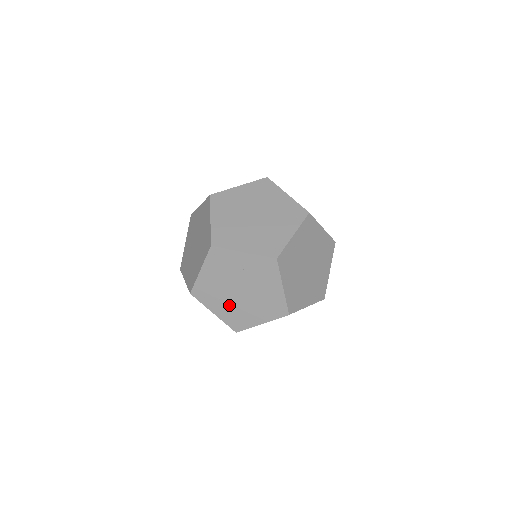
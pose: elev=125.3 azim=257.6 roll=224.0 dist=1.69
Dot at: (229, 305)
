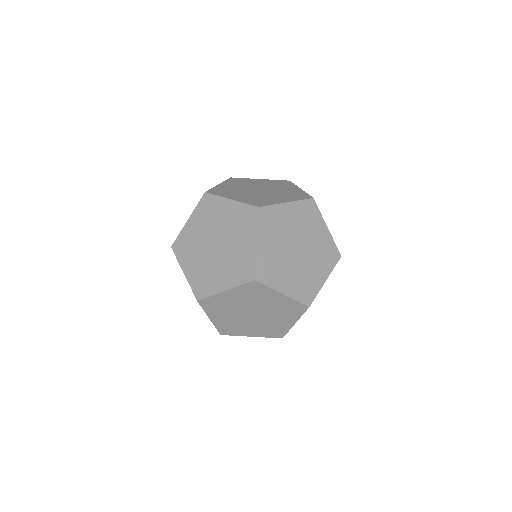
Dot at: occluded
